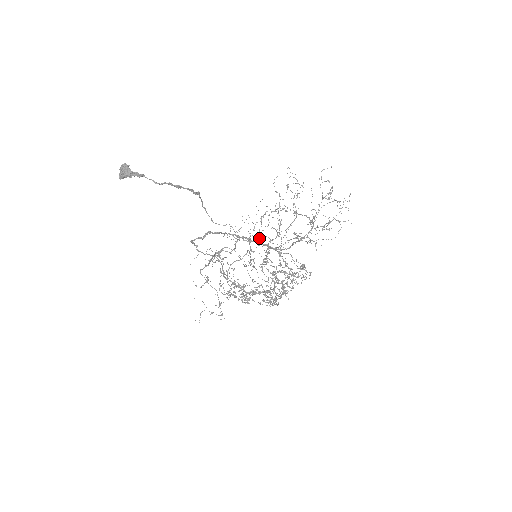
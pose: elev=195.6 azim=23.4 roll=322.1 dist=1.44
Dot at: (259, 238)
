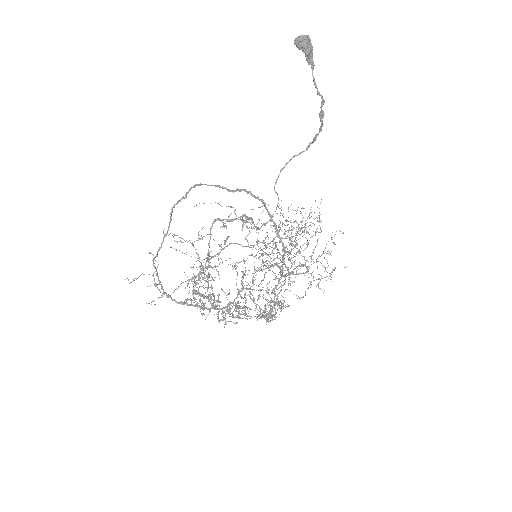
Dot at: occluded
